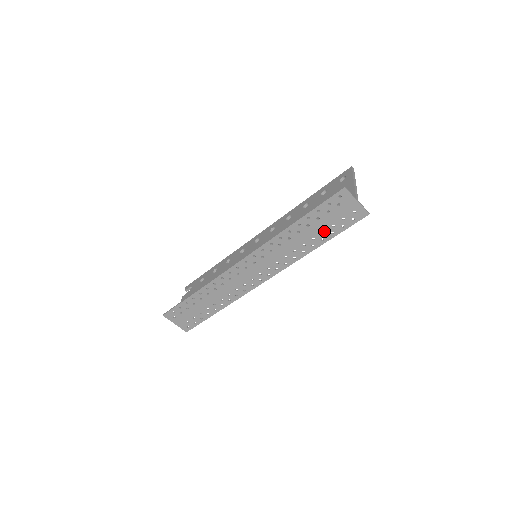
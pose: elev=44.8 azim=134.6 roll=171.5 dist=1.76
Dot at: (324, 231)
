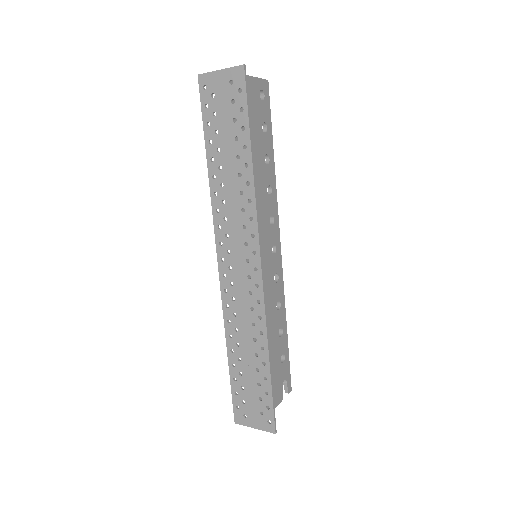
Dot at: (235, 137)
